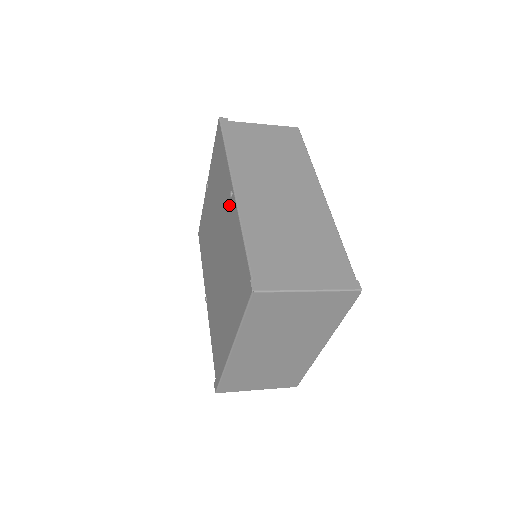
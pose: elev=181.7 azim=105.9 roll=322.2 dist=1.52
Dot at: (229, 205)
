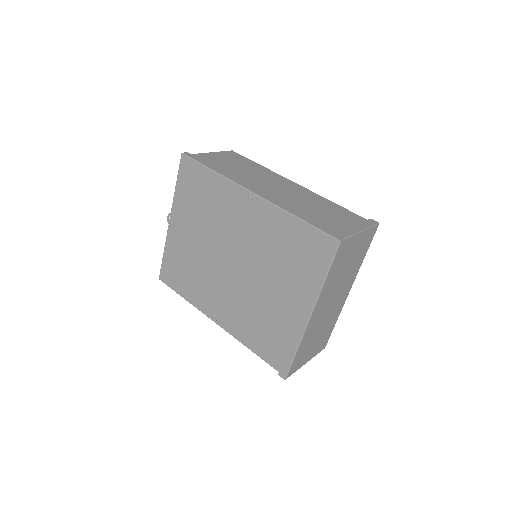
Dot at: (247, 209)
